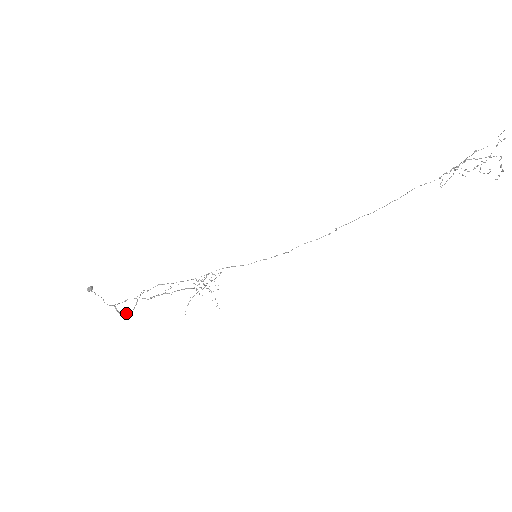
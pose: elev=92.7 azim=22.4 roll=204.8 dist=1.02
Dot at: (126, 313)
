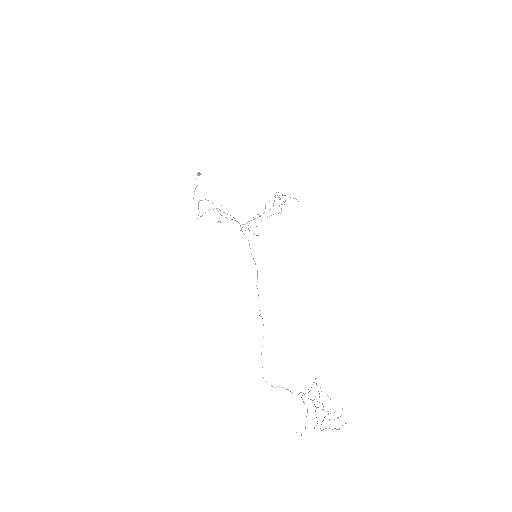
Dot at: occluded
